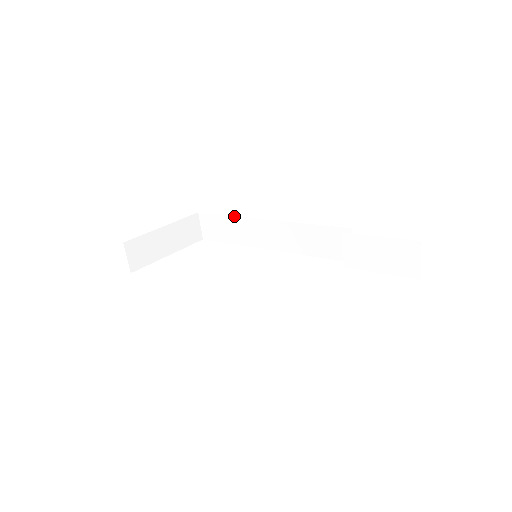
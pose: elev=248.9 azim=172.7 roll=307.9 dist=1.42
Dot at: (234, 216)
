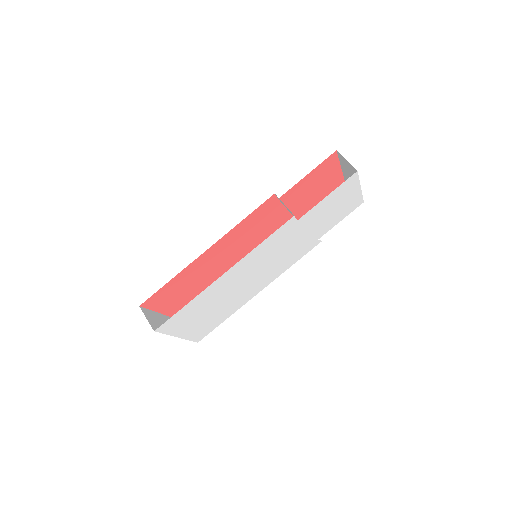
Dot at: occluded
